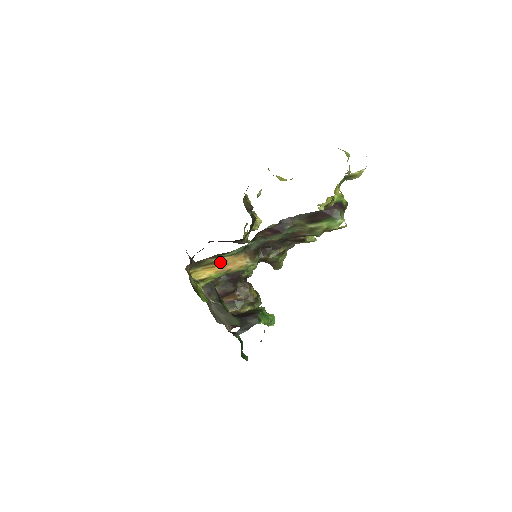
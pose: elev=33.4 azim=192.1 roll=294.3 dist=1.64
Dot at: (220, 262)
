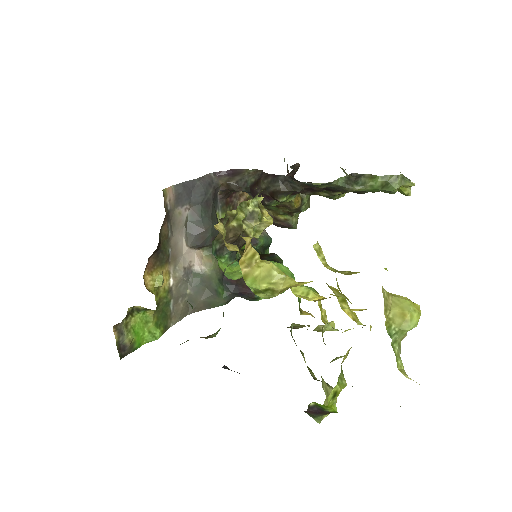
Dot at: occluded
